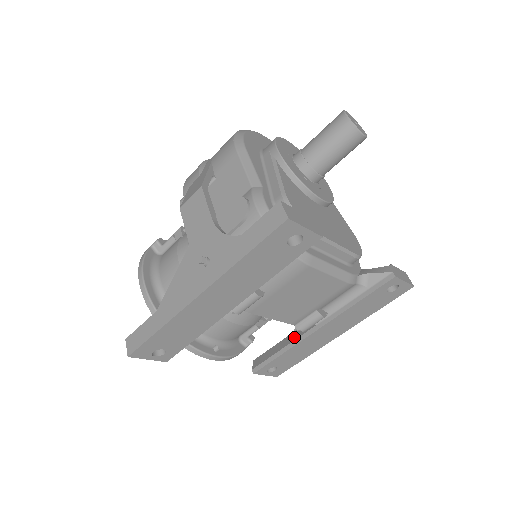
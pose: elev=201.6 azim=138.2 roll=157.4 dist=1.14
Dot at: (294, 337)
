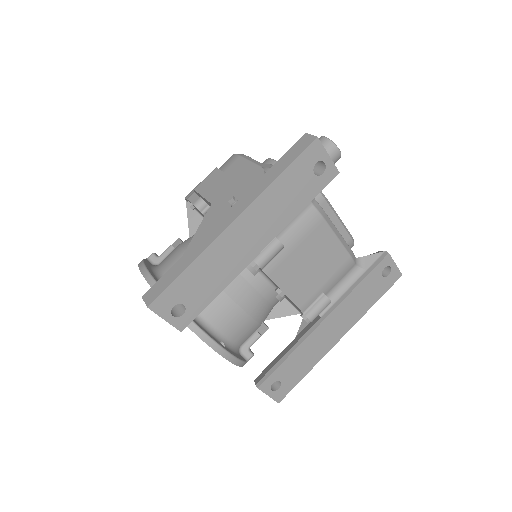
Dot at: (299, 337)
